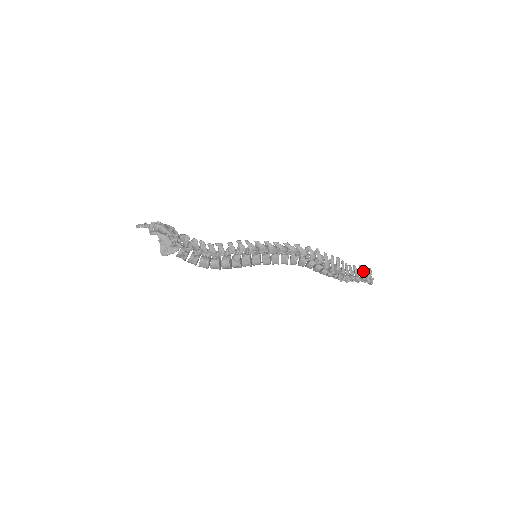
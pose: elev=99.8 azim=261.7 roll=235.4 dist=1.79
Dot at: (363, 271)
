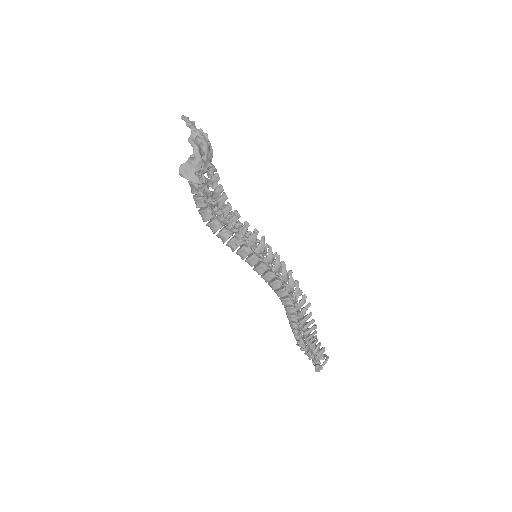
Dot at: (322, 354)
